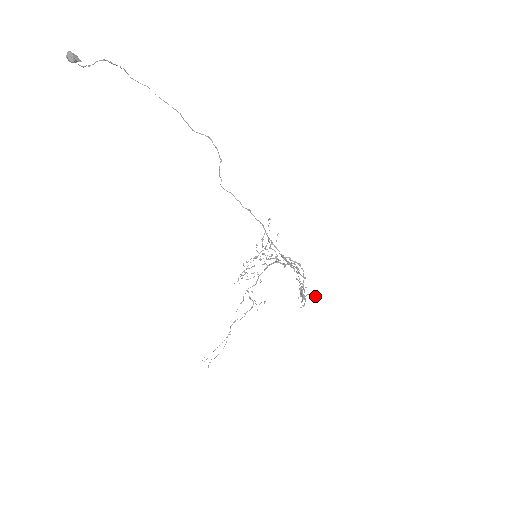
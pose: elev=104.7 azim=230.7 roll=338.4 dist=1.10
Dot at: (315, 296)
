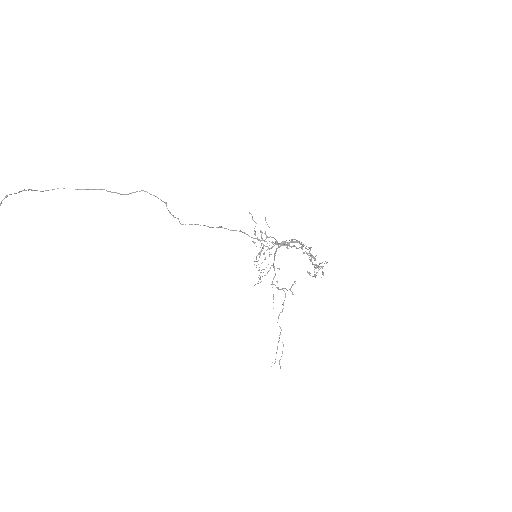
Dot at: occluded
